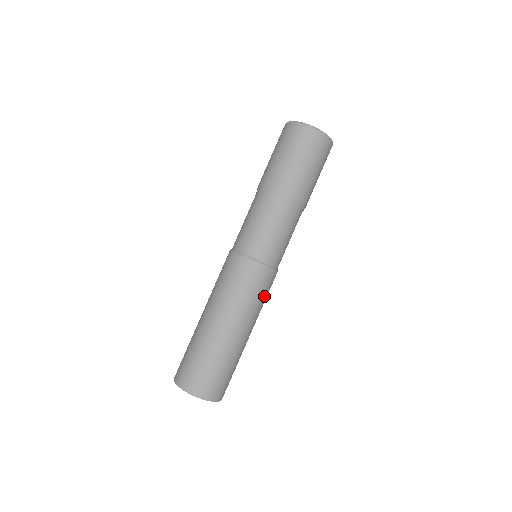
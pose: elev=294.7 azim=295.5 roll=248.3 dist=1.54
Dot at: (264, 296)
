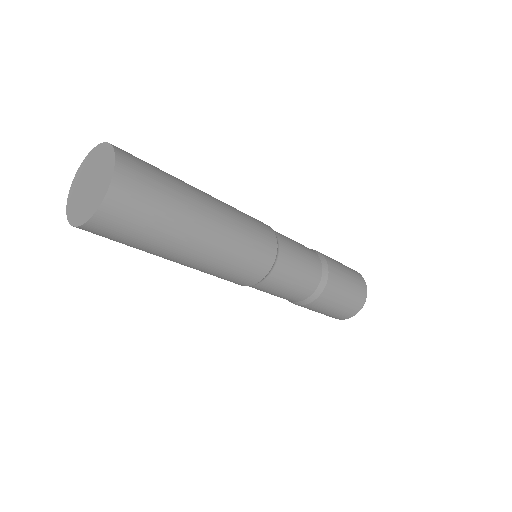
Dot at: (251, 243)
